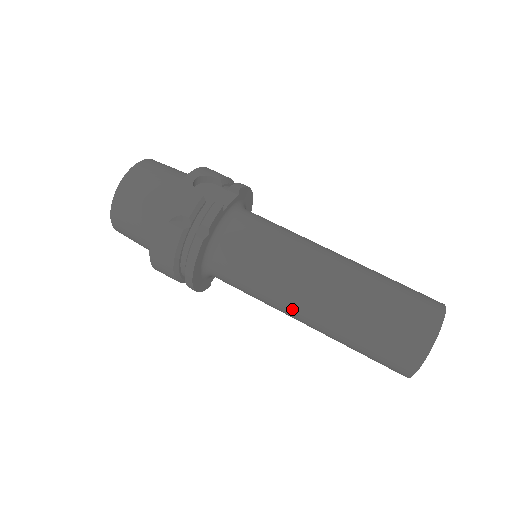
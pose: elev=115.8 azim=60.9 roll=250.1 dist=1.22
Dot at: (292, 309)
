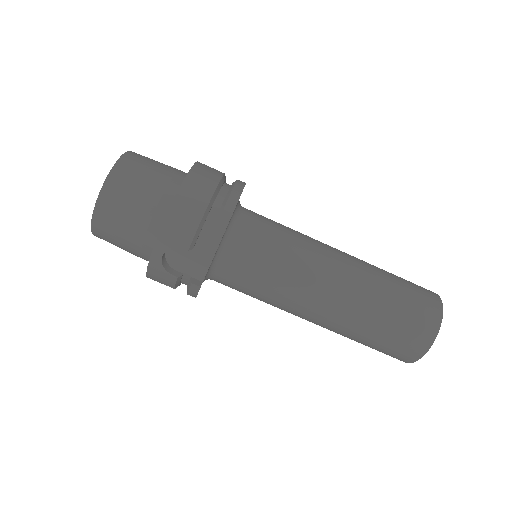
Dot at: occluded
